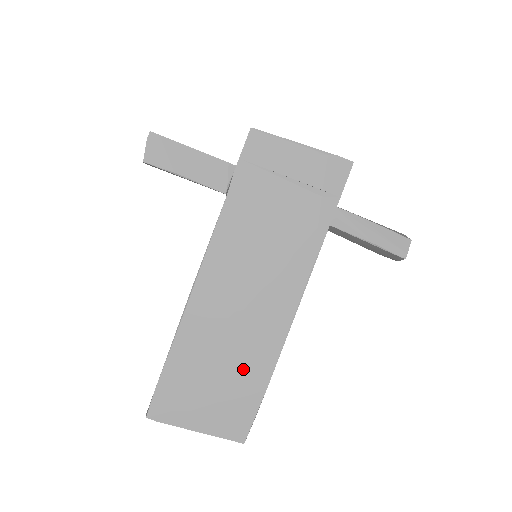
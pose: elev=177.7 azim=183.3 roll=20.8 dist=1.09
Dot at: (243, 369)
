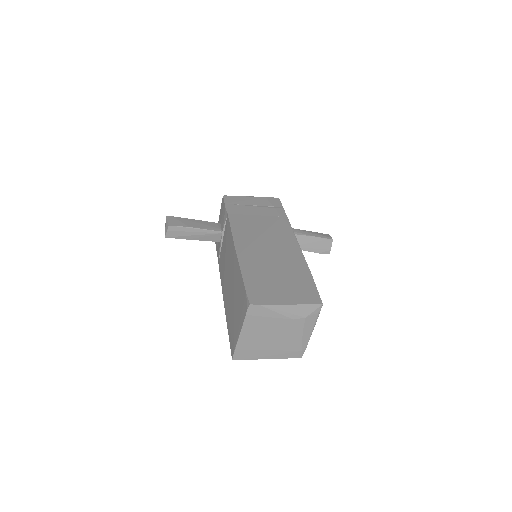
Dot at: (291, 270)
